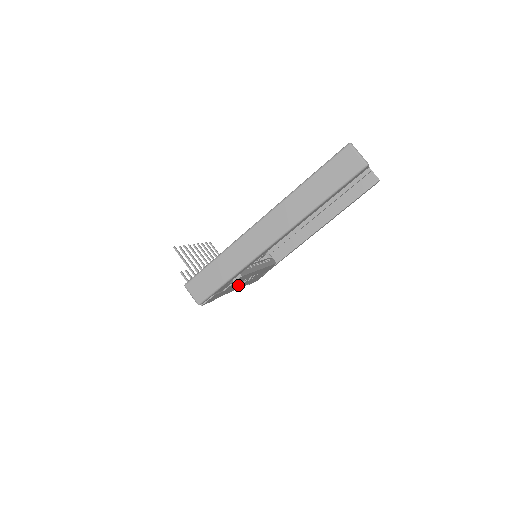
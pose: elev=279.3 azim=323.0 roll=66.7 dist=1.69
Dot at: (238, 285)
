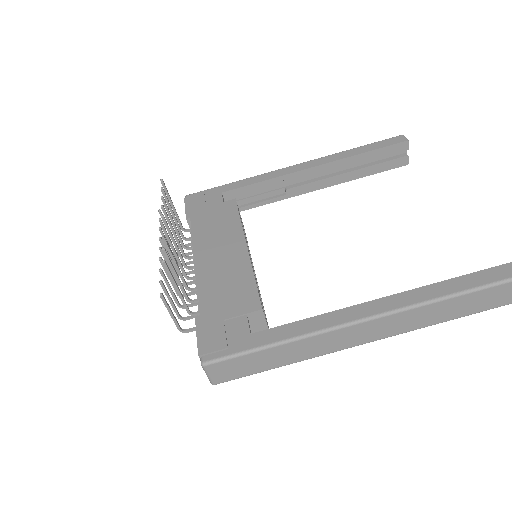
Dot at: occluded
